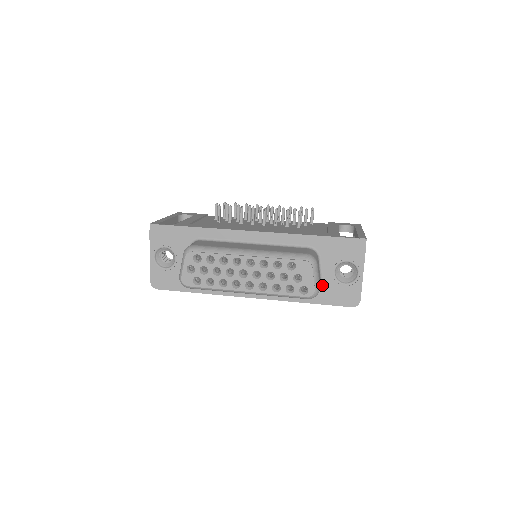
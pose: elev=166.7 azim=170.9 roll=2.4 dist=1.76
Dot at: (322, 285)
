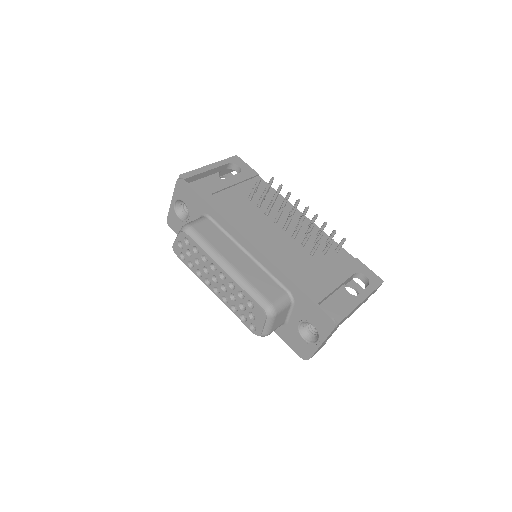
Dot at: (286, 324)
